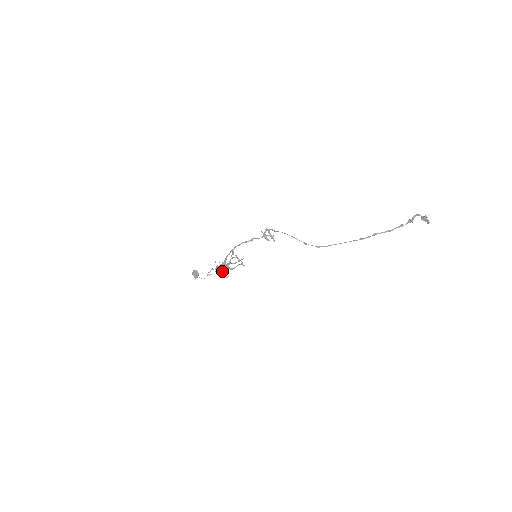
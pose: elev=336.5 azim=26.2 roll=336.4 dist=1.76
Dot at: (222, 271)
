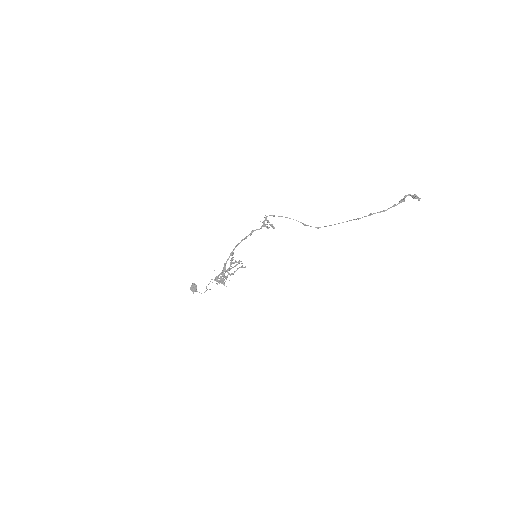
Dot at: occluded
